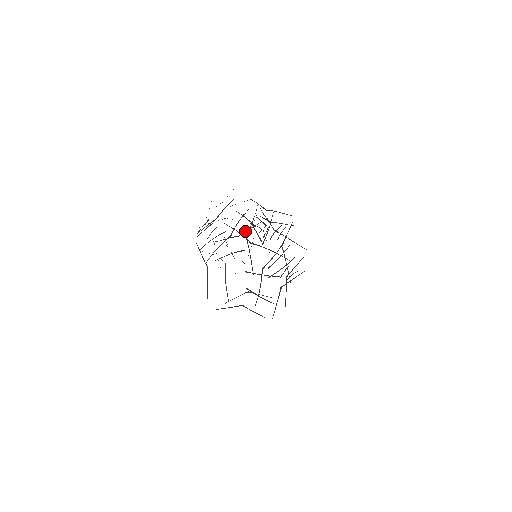
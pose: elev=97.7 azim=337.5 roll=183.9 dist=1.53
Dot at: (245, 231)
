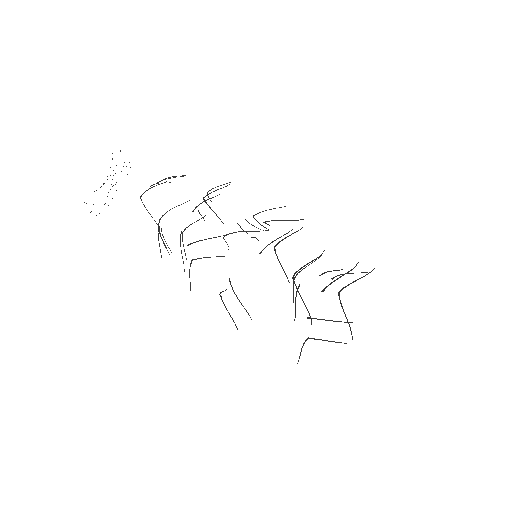
Dot at: (301, 270)
